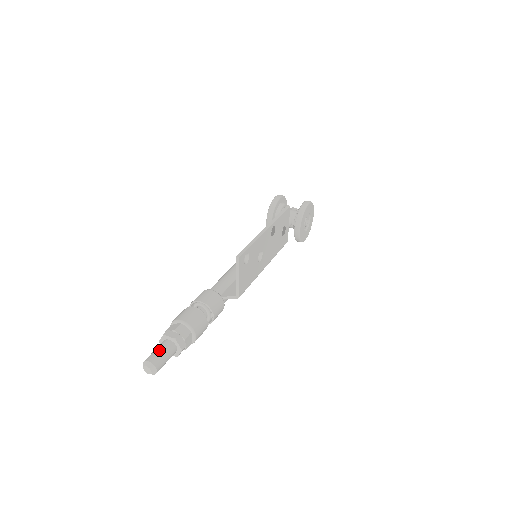
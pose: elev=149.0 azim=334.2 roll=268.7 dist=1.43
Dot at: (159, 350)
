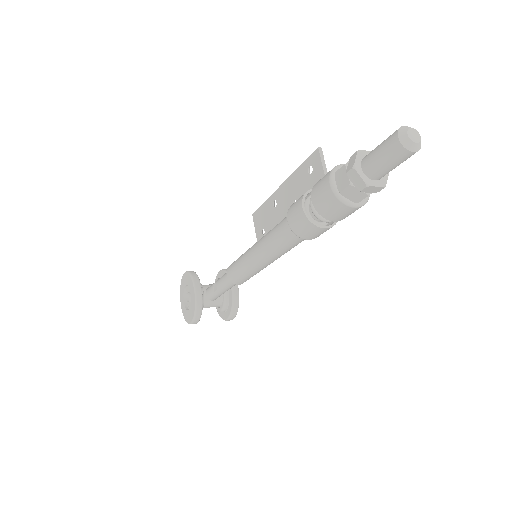
Dot at: occluded
